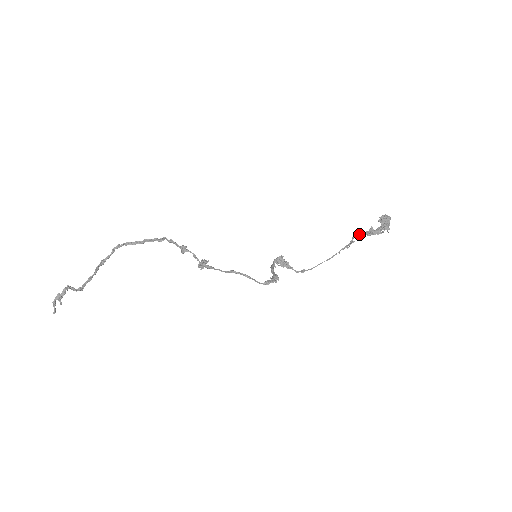
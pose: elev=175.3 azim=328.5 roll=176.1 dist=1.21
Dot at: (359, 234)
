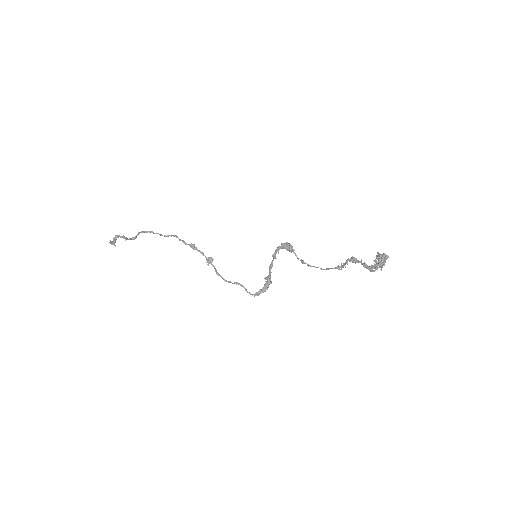
Dot at: (354, 260)
